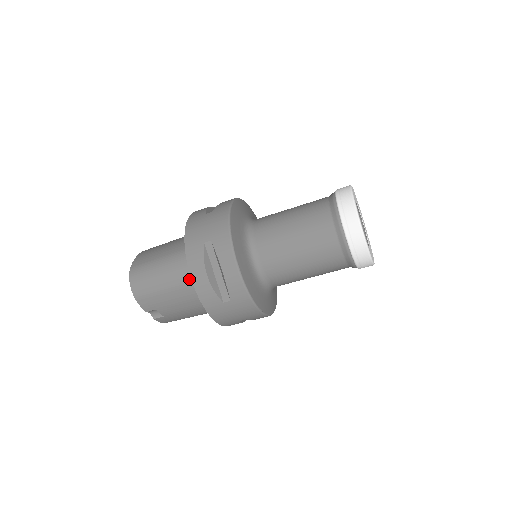
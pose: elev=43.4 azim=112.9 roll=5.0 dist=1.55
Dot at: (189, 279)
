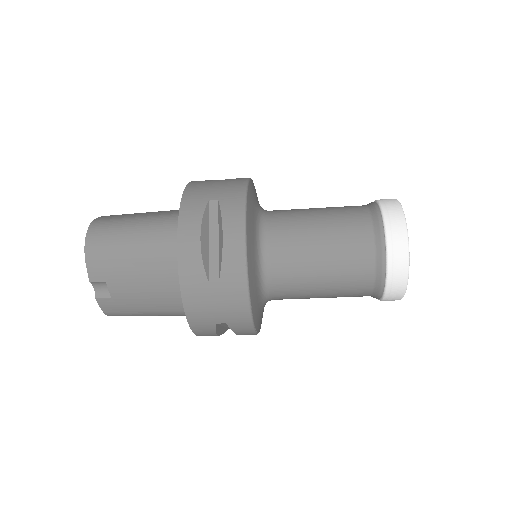
Dot at: (170, 246)
